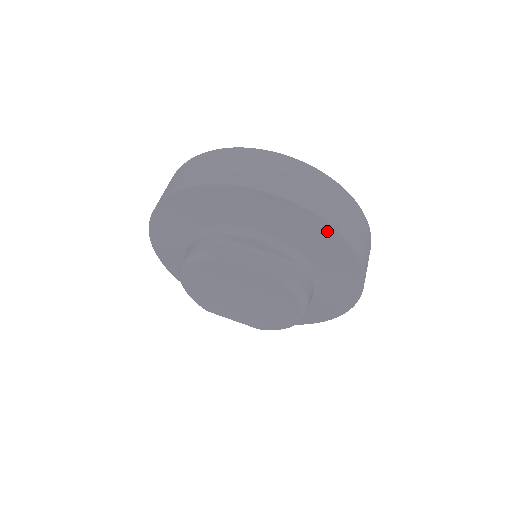
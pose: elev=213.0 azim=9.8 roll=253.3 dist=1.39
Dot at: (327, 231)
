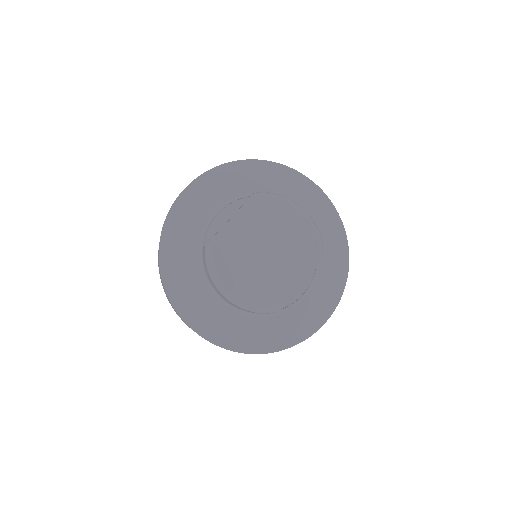
Dot at: (229, 168)
